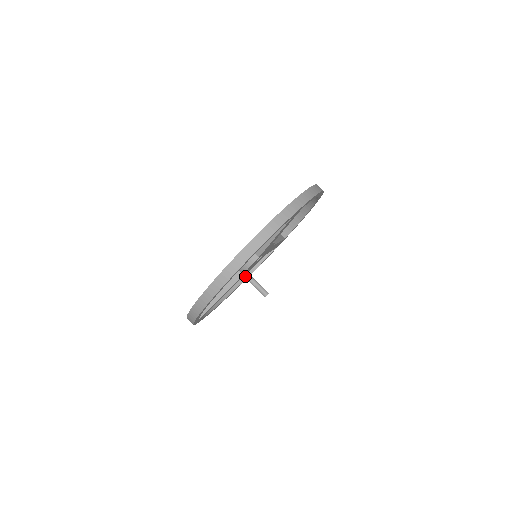
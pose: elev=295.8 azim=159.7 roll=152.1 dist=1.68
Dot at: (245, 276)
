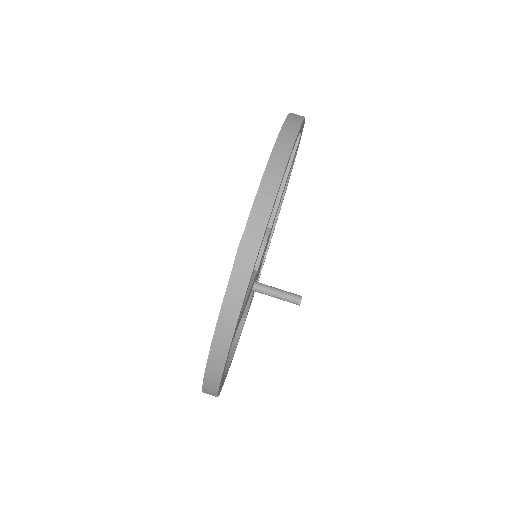
Dot at: (256, 285)
